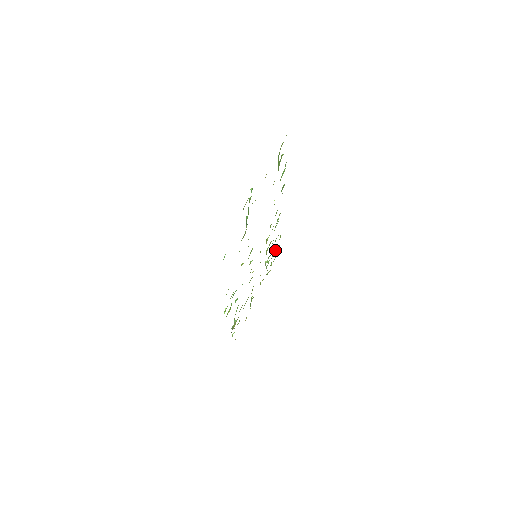
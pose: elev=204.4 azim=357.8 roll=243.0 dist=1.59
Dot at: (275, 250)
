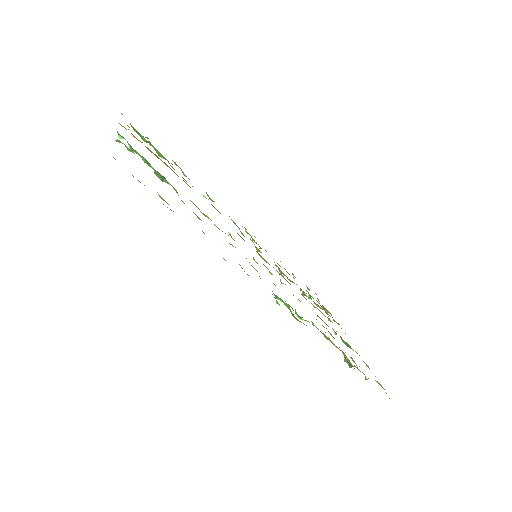
Dot at: occluded
